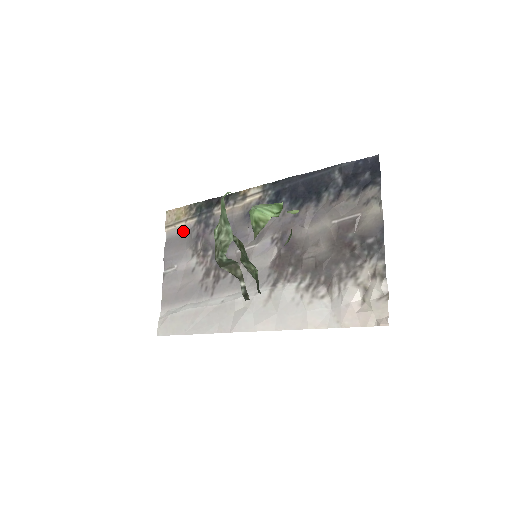
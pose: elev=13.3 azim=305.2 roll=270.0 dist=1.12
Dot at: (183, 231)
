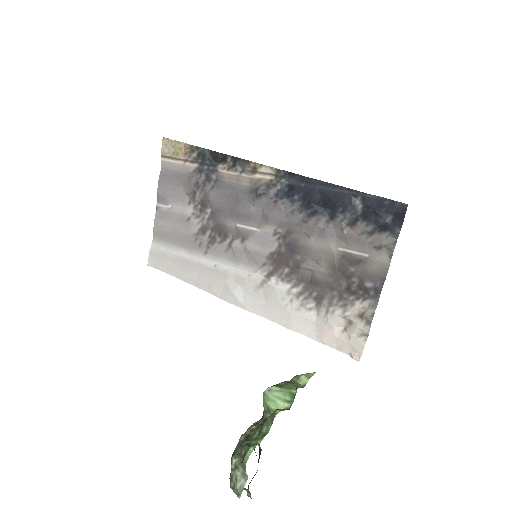
Dot at: (181, 171)
